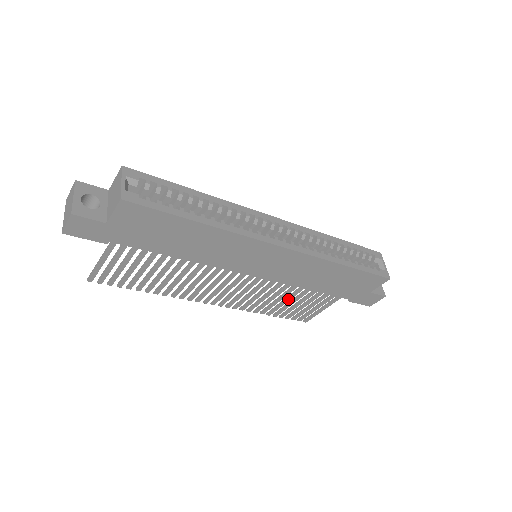
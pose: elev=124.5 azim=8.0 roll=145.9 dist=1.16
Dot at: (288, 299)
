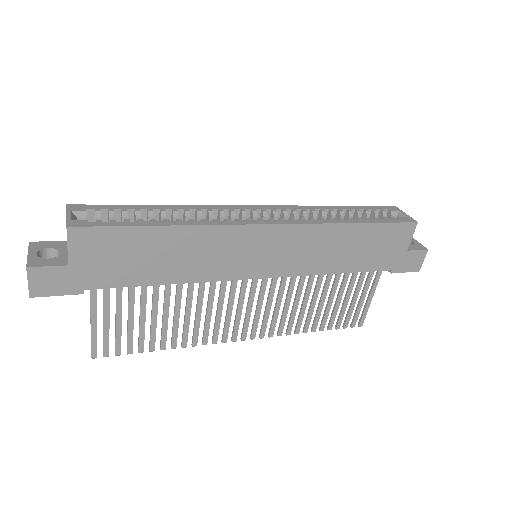
Dot at: (322, 299)
